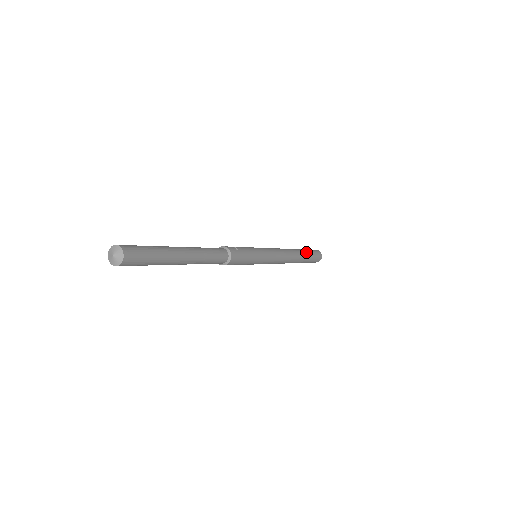
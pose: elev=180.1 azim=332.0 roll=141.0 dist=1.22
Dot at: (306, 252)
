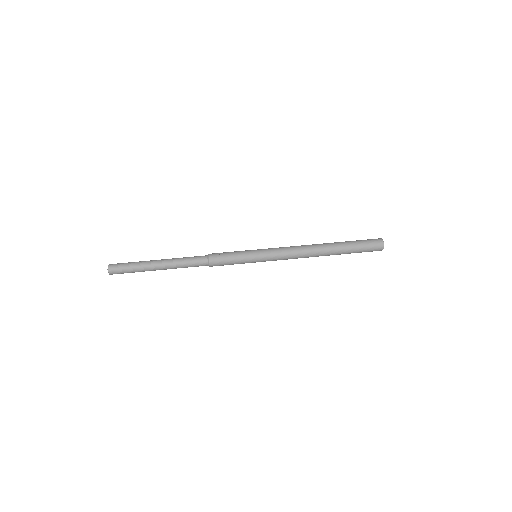
Dot at: (345, 245)
